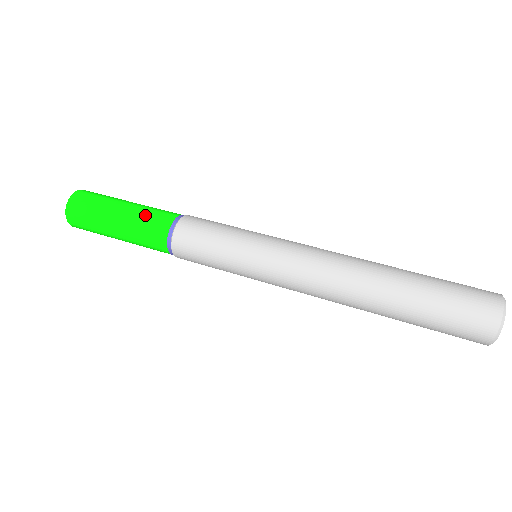
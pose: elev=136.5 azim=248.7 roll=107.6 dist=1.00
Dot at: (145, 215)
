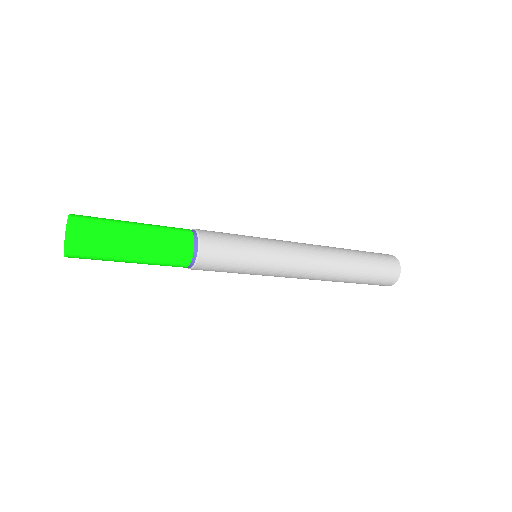
Dot at: (162, 226)
